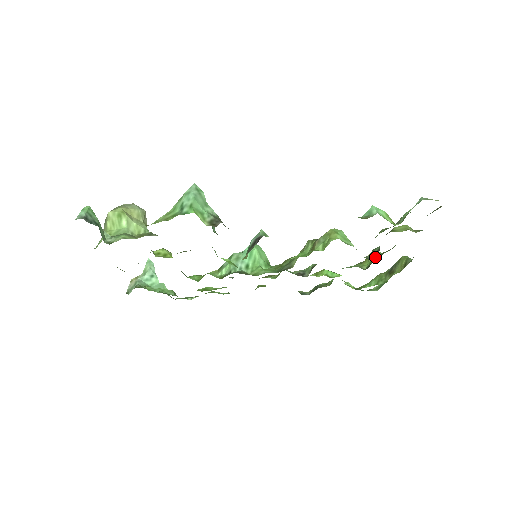
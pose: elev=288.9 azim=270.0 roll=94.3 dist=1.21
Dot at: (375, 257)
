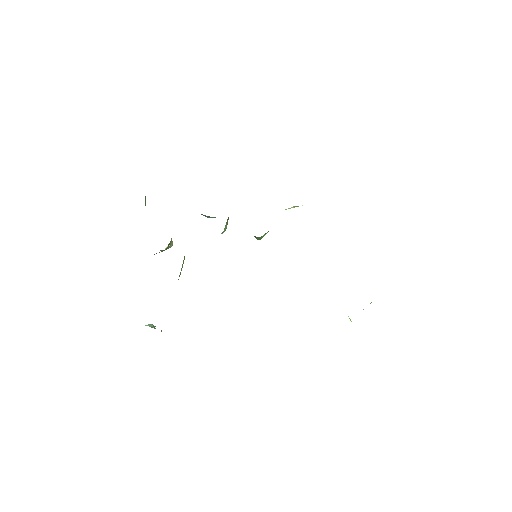
Dot at: occluded
